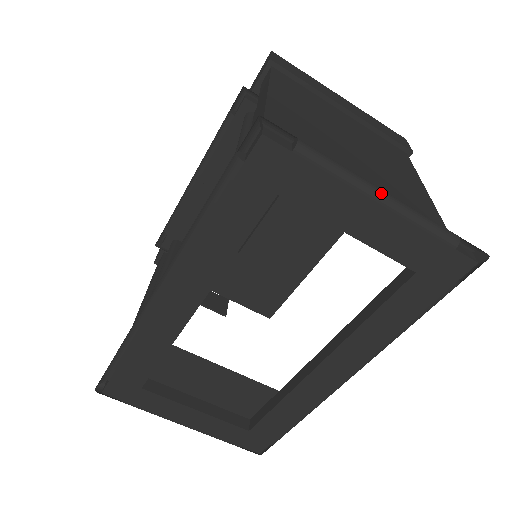
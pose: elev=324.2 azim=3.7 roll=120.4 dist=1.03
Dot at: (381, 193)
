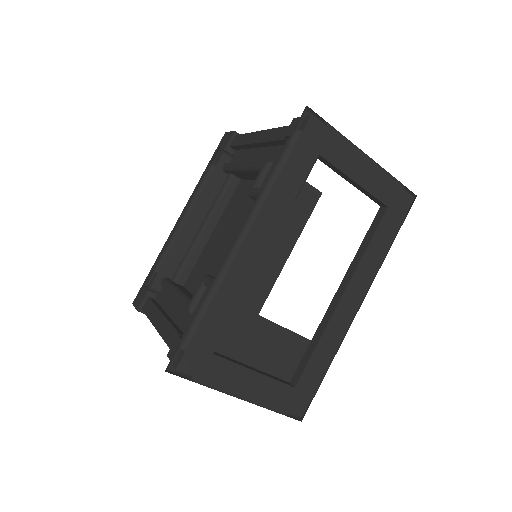
Dot at: (366, 154)
